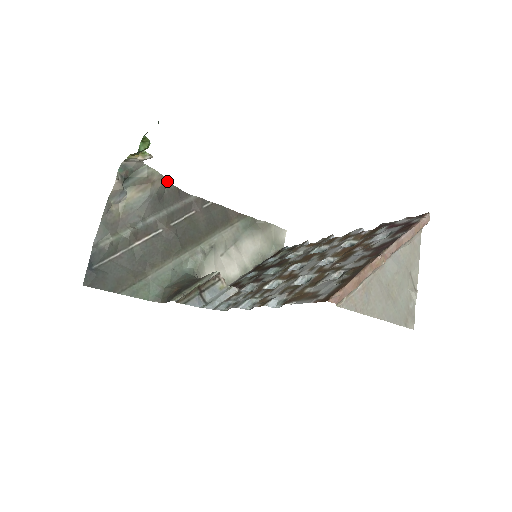
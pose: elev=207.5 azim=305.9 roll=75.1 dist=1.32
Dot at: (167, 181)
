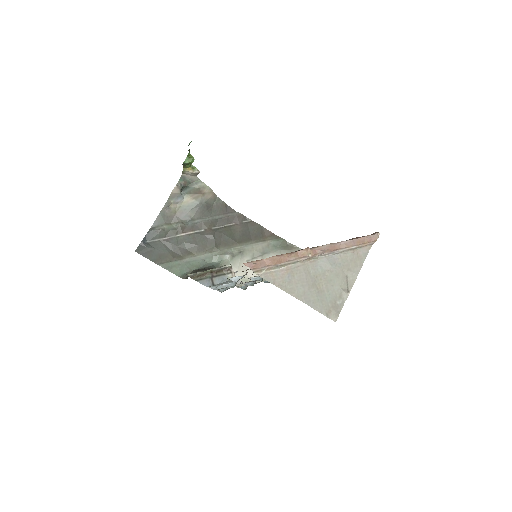
Dot at: occluded
